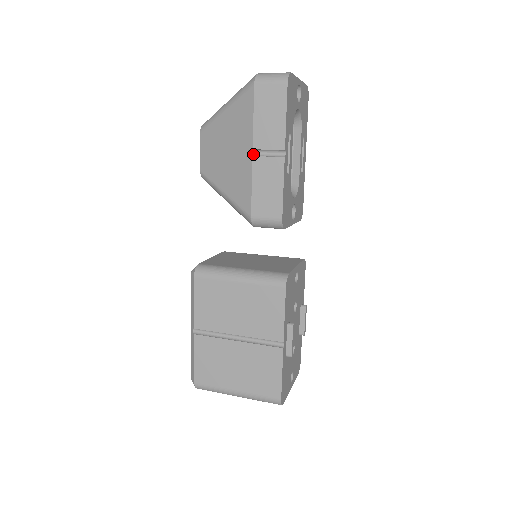
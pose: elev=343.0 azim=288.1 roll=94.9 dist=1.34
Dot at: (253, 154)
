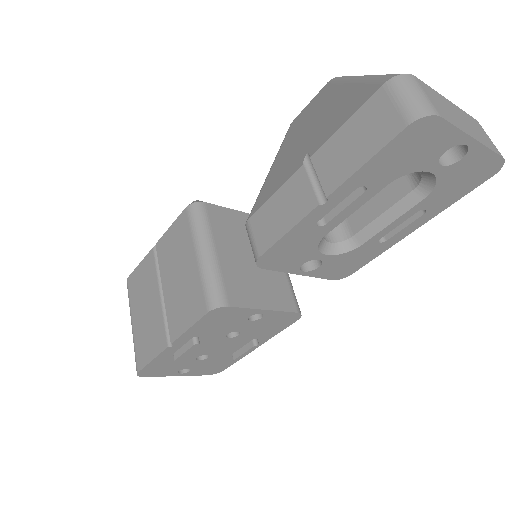
Dot at: (308, 163)
